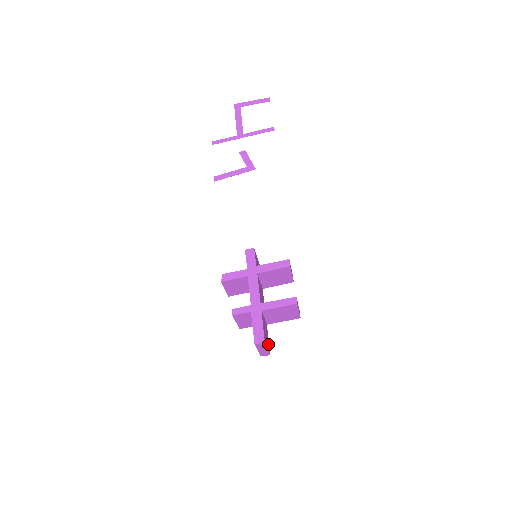
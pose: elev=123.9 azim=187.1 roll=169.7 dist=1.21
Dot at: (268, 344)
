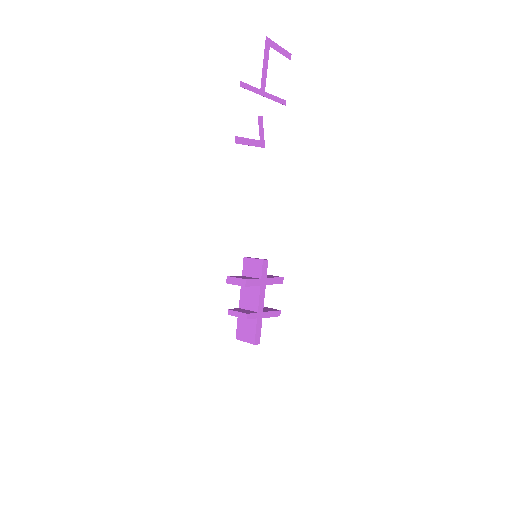
Dot at: occluded
